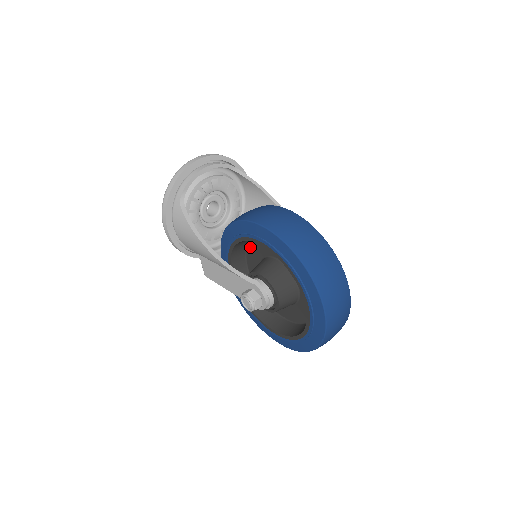
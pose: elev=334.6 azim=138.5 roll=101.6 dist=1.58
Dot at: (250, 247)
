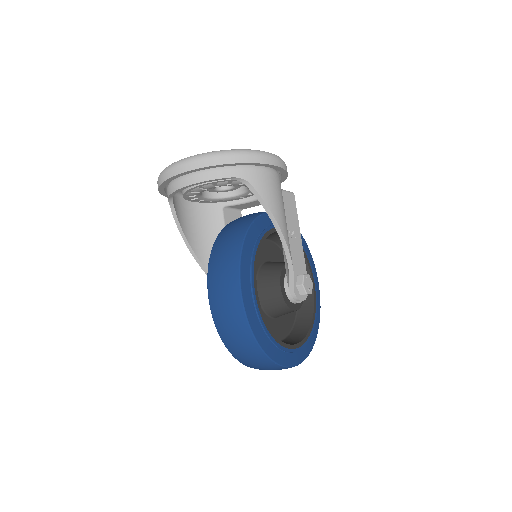
Dot at: occluded
